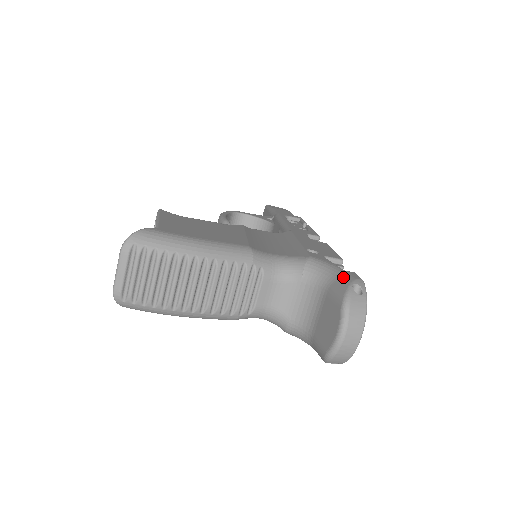
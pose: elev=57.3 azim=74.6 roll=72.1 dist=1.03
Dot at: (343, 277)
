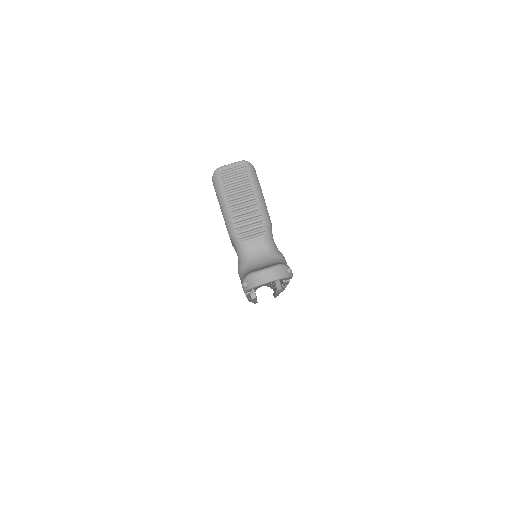
Dot at: occluded
